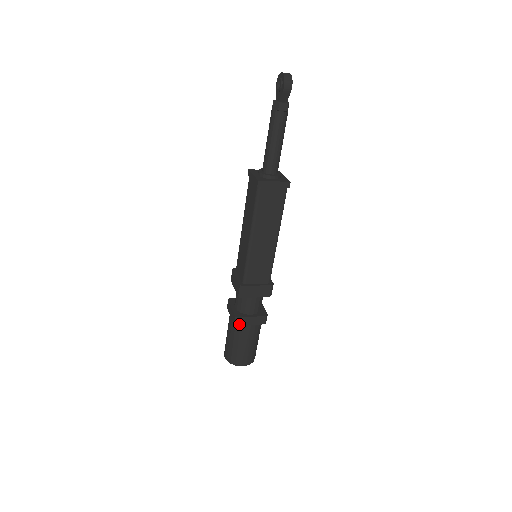
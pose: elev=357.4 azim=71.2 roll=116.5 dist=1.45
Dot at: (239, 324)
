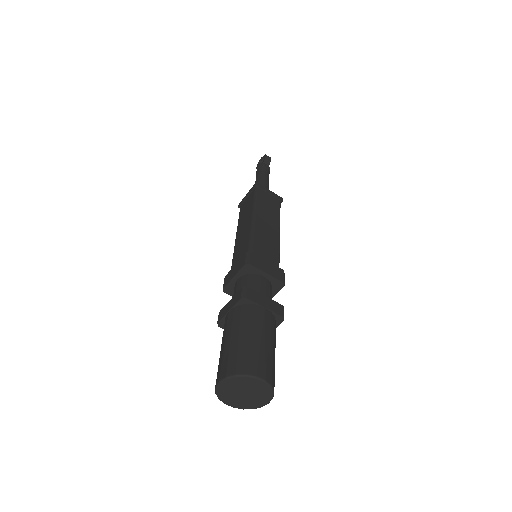
Dot at: (249, 297)
